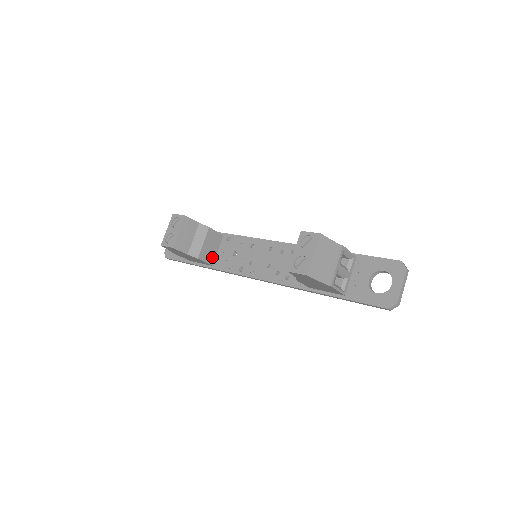
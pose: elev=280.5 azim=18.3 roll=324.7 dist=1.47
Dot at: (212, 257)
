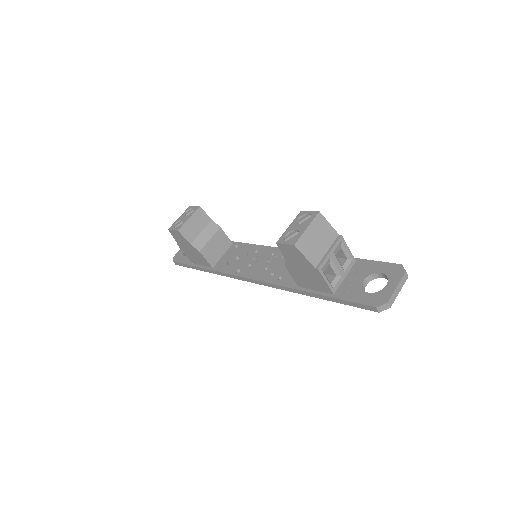
Dot at: (215, 259)
